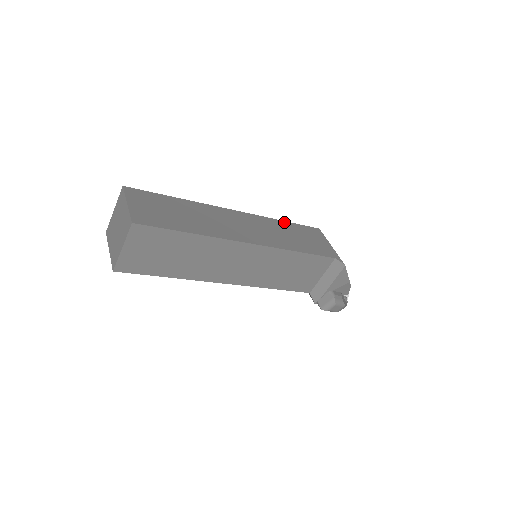
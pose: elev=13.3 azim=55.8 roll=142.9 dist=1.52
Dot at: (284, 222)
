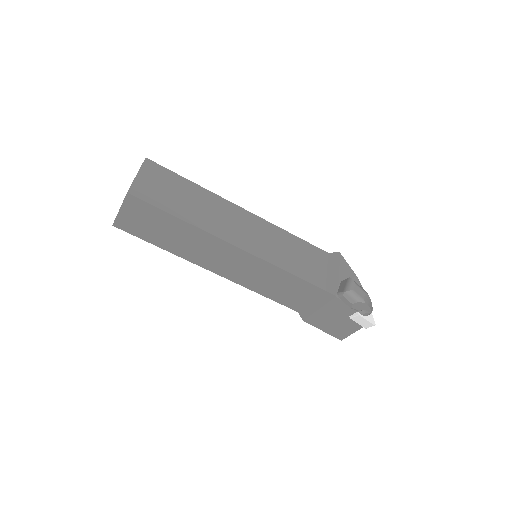
Dot at: occluded
